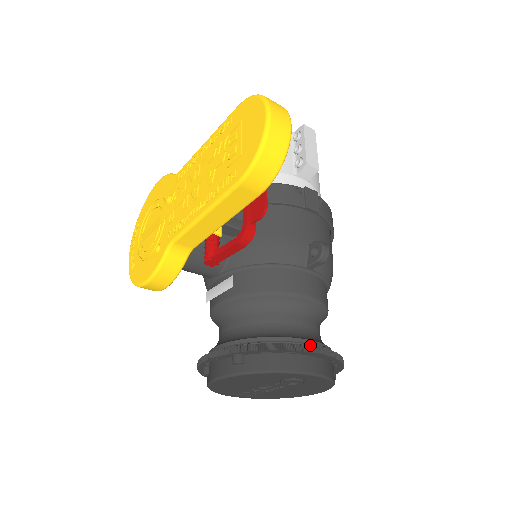
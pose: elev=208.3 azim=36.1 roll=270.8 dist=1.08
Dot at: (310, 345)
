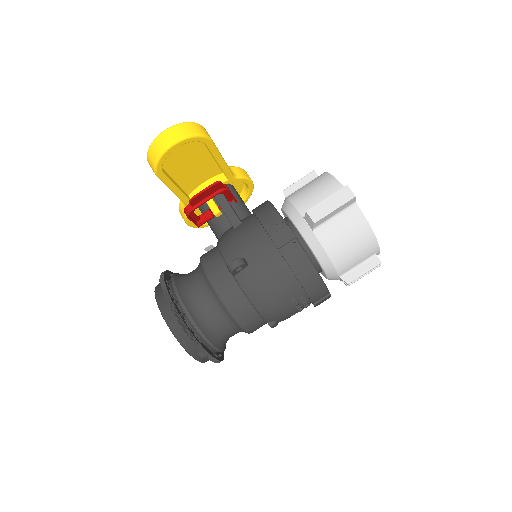
Dot at: (183, 307)
